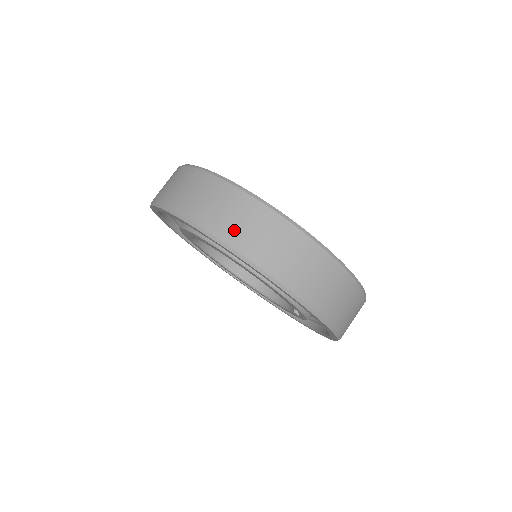
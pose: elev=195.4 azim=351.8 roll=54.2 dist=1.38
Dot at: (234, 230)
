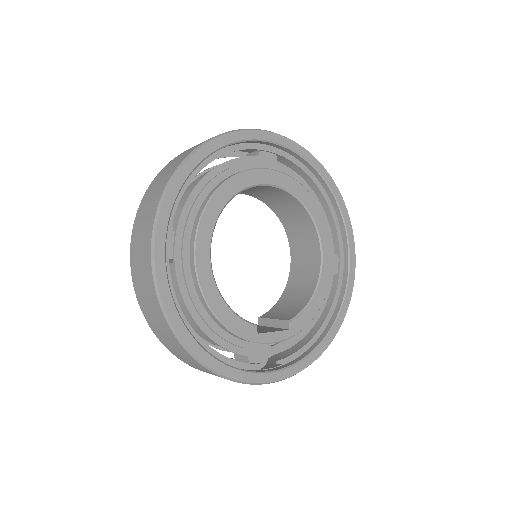
Dot at: (136, 263)
